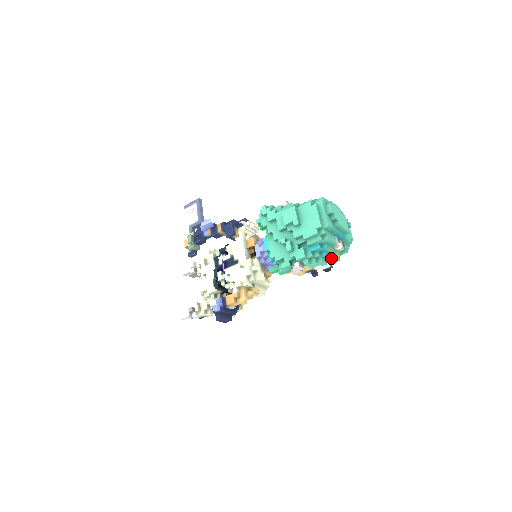
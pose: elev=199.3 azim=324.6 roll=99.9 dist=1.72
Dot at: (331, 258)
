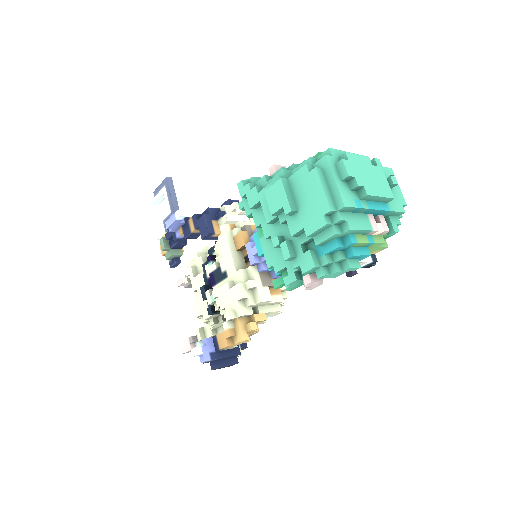
Dot at: (366, 254)
